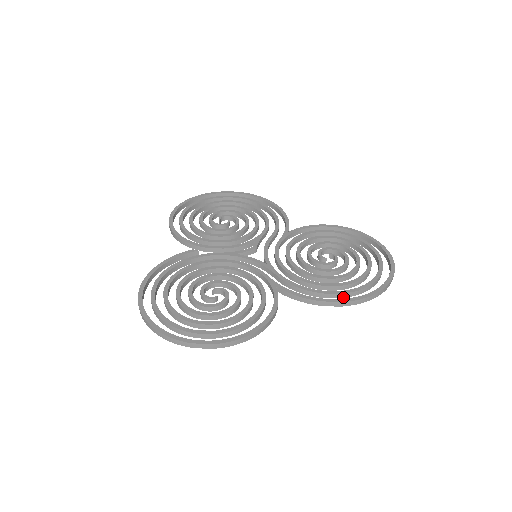
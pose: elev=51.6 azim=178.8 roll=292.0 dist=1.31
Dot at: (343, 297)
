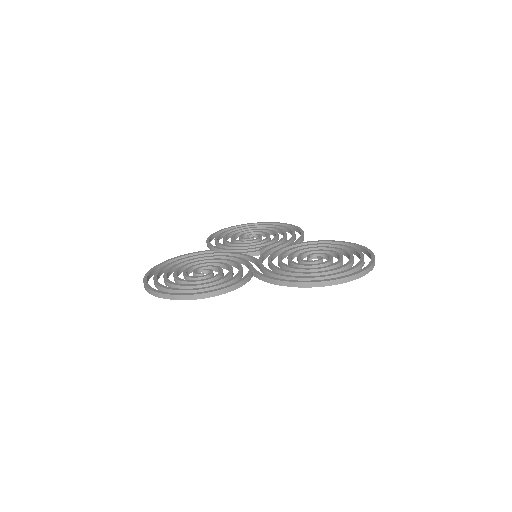
Dot at: occluded
